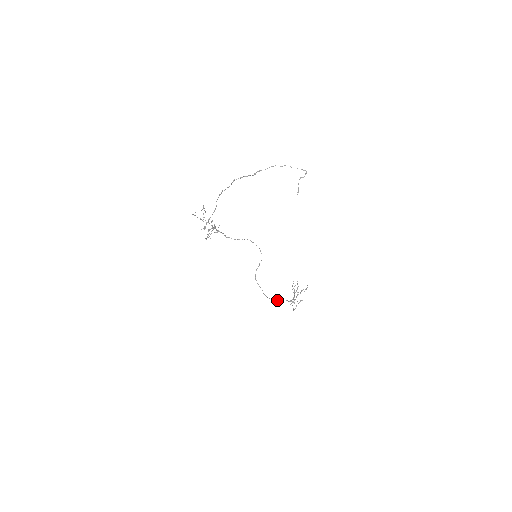
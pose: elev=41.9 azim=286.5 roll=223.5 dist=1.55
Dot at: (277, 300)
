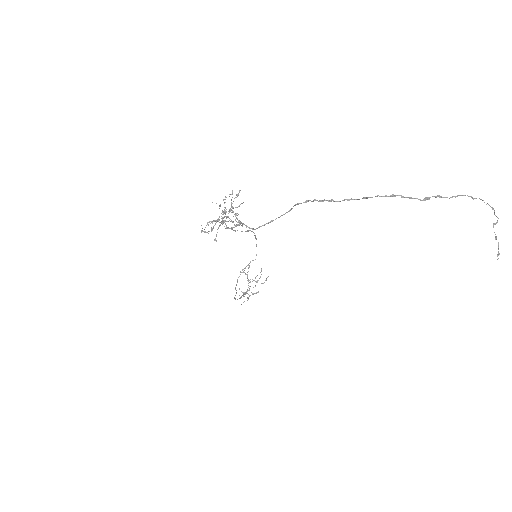
Dot at: (239, 298)
